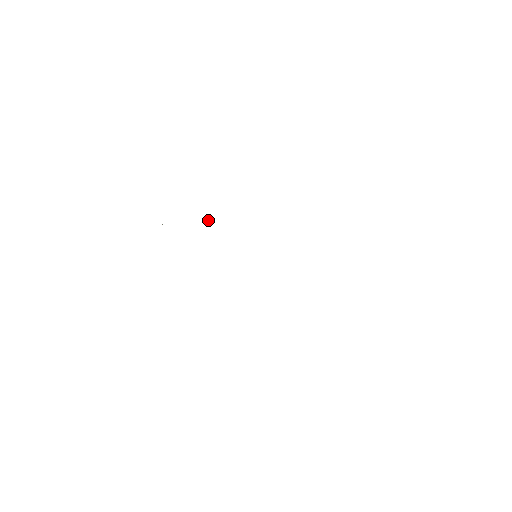
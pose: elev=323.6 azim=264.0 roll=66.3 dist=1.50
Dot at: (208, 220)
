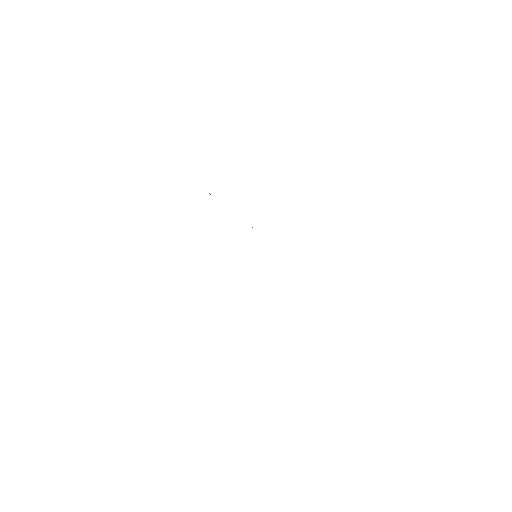
Dot at: (252, 227)
